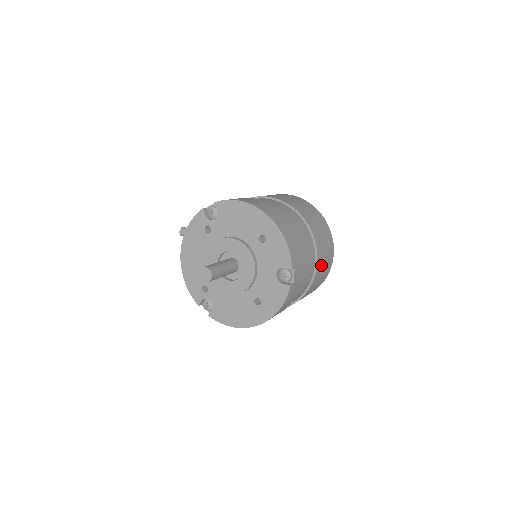
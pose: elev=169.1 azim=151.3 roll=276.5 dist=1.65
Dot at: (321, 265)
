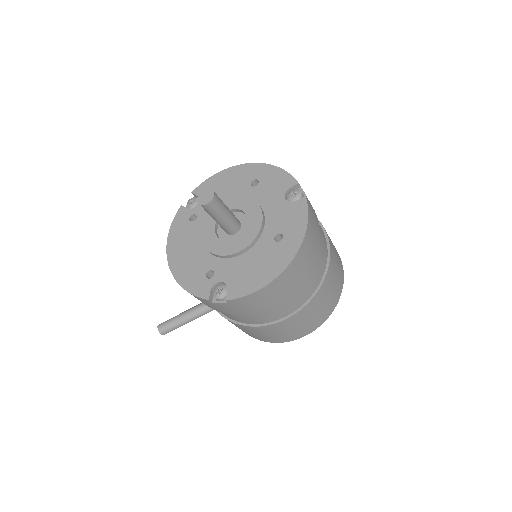
Dot at: (329, 238)
